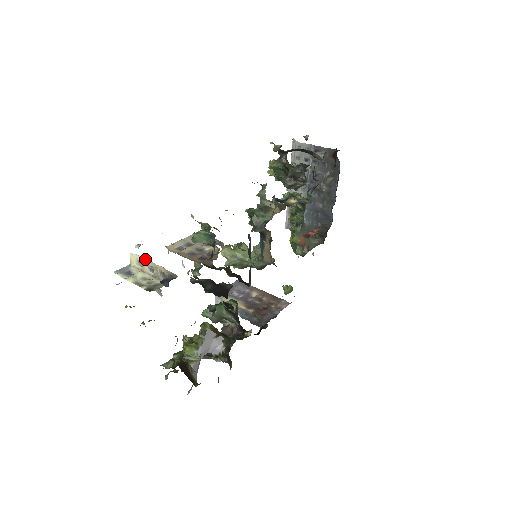
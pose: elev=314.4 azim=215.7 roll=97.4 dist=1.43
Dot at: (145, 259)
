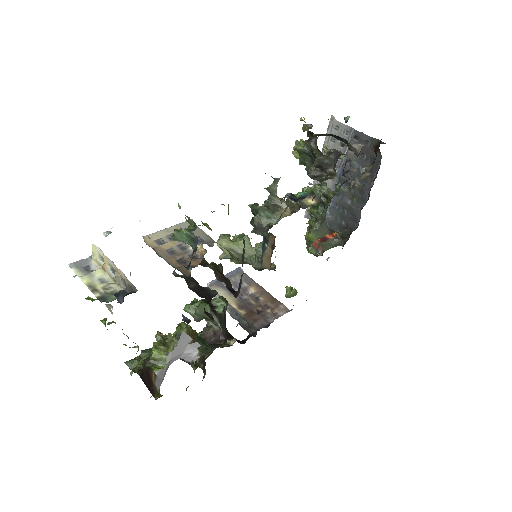
Dot at: occluded
